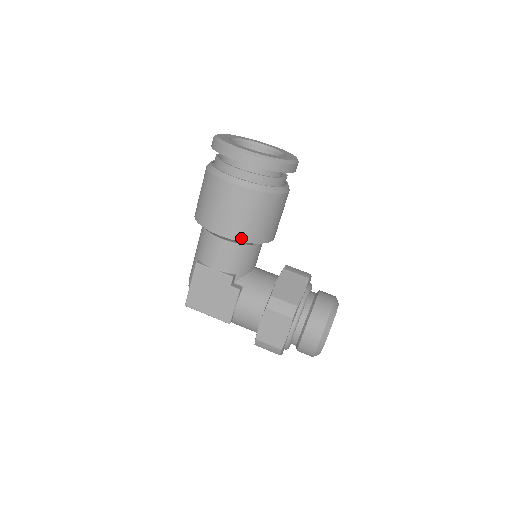
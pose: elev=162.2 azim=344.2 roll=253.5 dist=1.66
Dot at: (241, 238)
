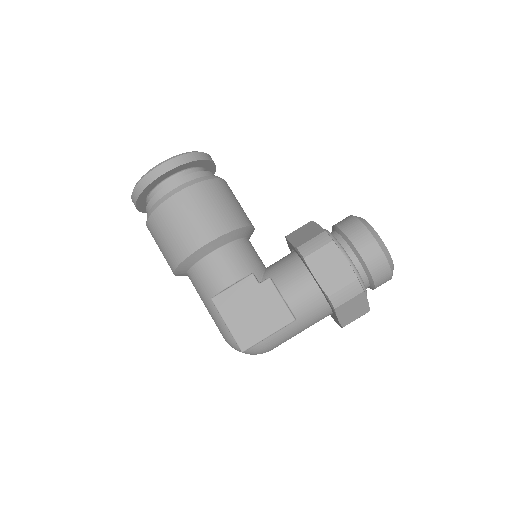
Dot at: (224, 230)
